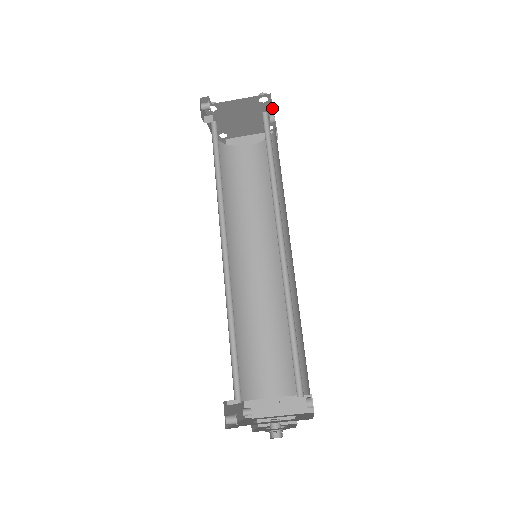
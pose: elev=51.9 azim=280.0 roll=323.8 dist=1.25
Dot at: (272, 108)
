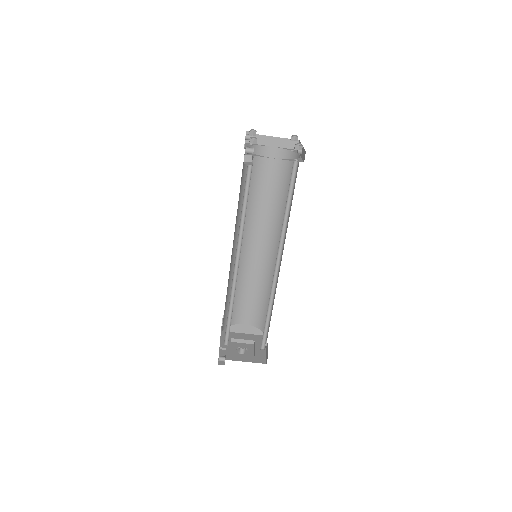
Dot at: occluded
